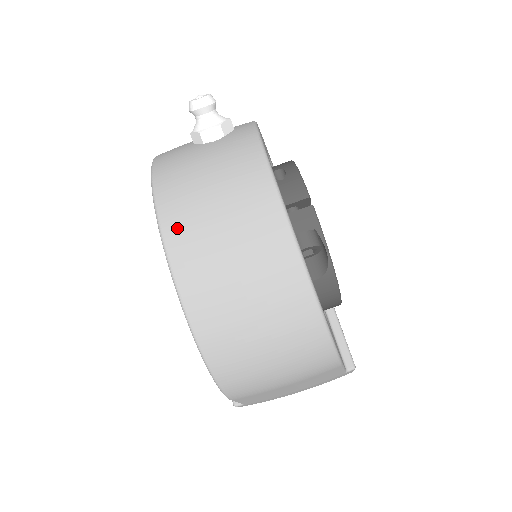
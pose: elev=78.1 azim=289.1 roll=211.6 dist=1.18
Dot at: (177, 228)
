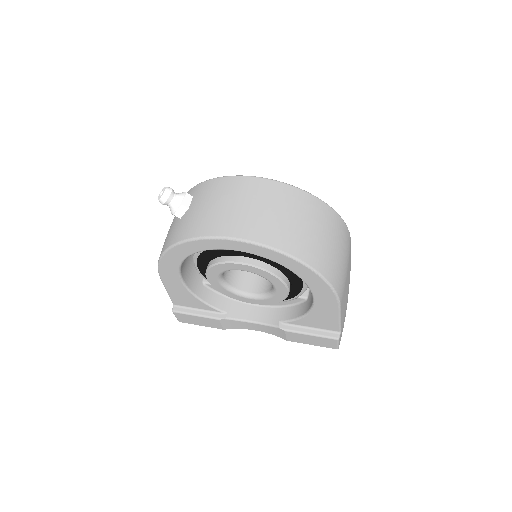
Dot at: (237, 229)
